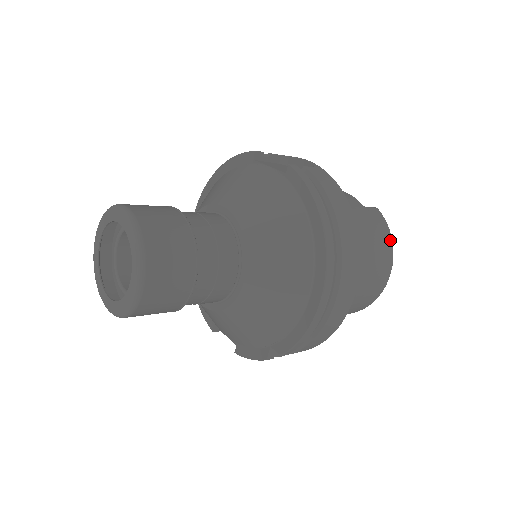
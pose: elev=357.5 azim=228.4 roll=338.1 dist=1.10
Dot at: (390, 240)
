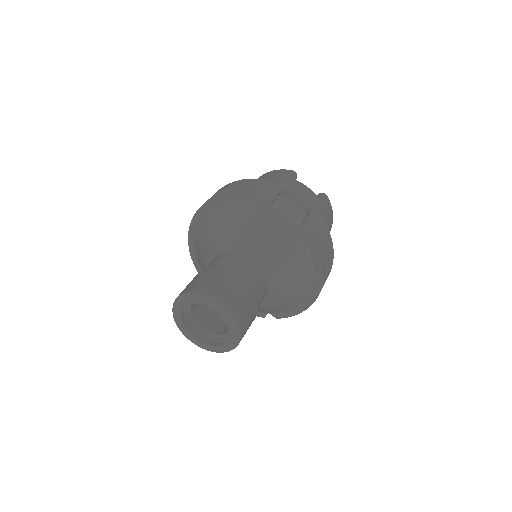
Dot at: (332, 218)
